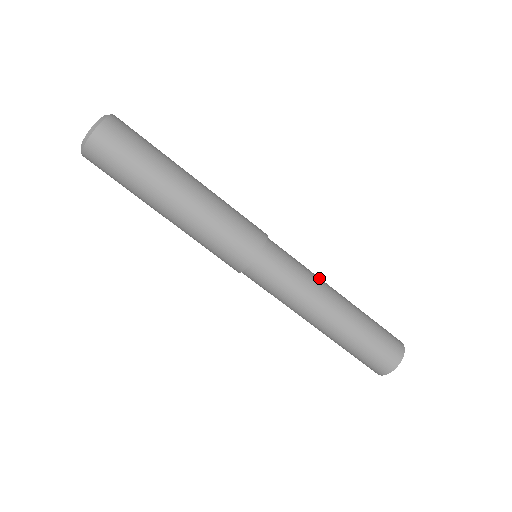
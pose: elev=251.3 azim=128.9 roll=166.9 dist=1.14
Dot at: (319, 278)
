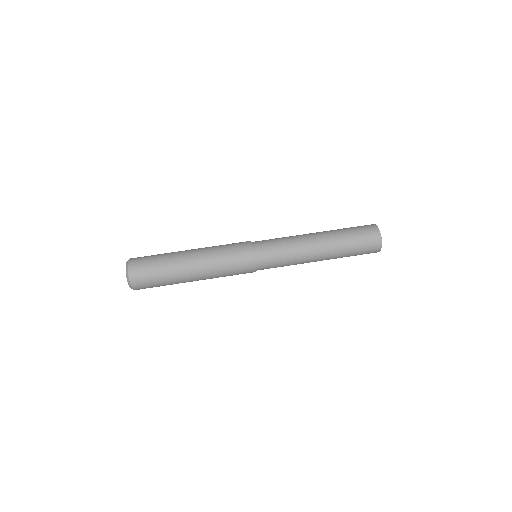
Dot at: (297, 236)
